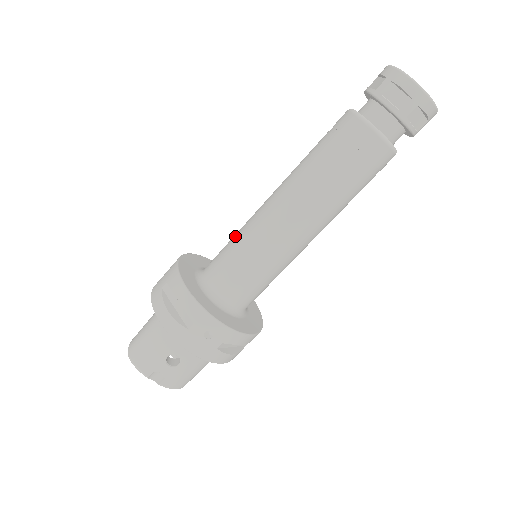
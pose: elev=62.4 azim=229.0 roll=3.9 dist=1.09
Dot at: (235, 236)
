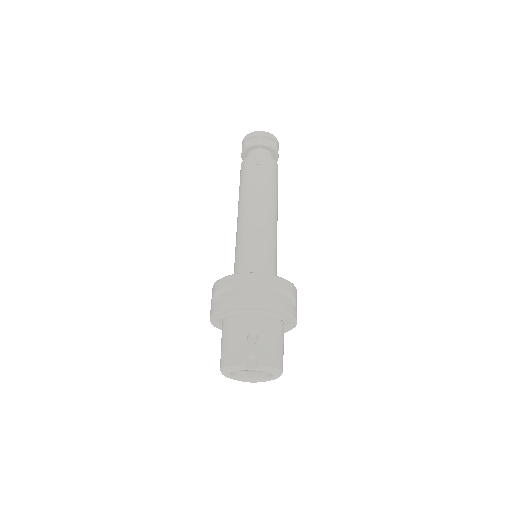
Dot at: (235, 253)
